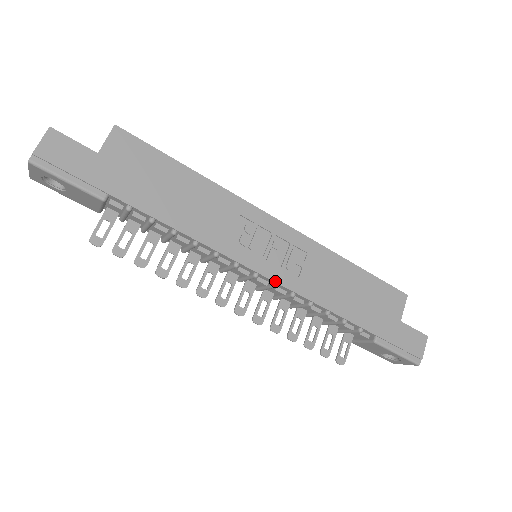
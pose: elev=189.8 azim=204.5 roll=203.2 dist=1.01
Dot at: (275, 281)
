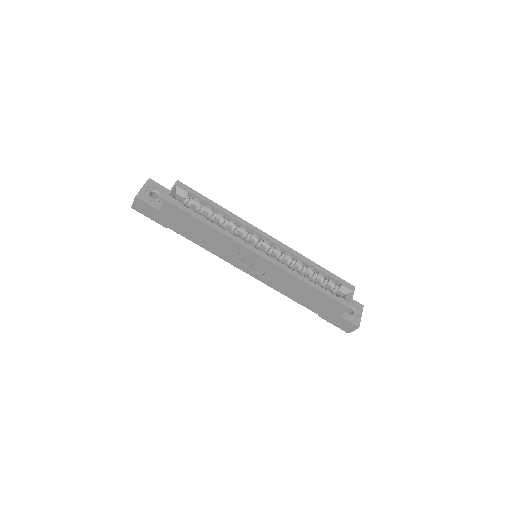
Dot at: (256, 278)
